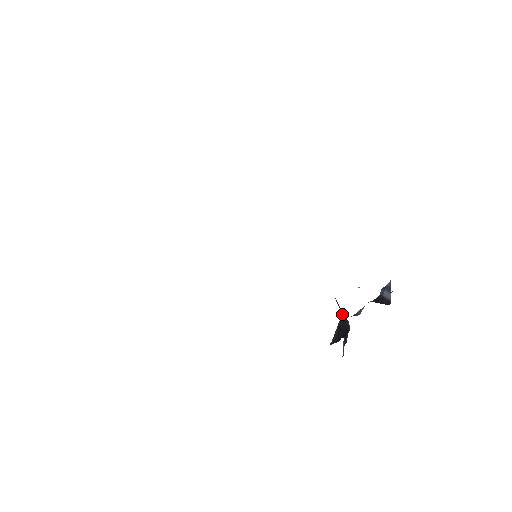
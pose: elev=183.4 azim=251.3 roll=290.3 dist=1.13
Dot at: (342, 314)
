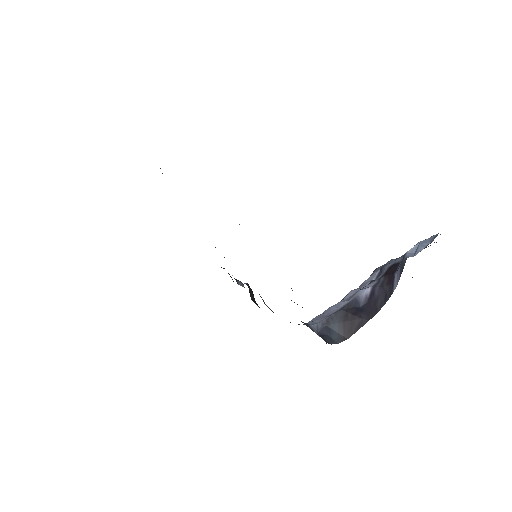
Dot at: occluded
